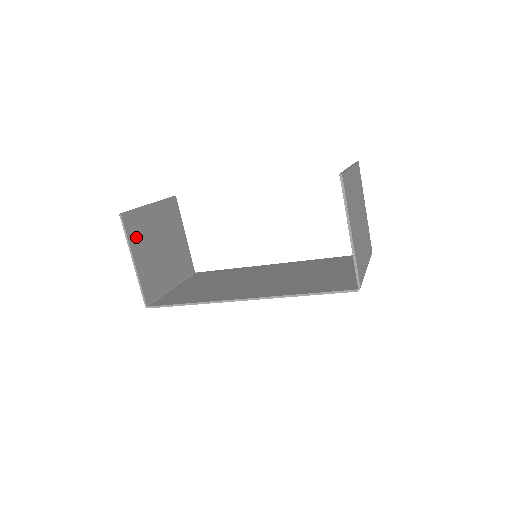
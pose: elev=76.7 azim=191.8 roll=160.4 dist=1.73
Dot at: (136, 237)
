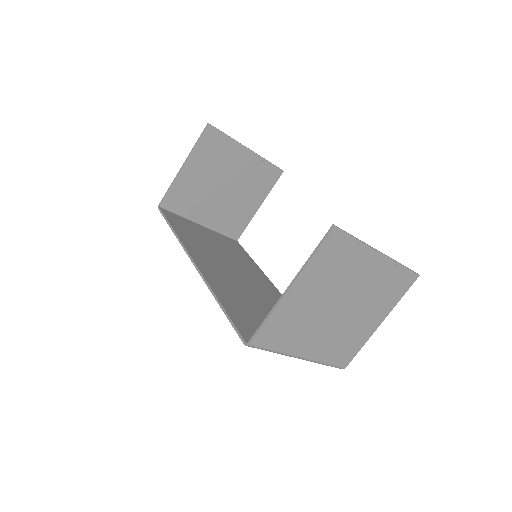
Dot at: (205, 153)
